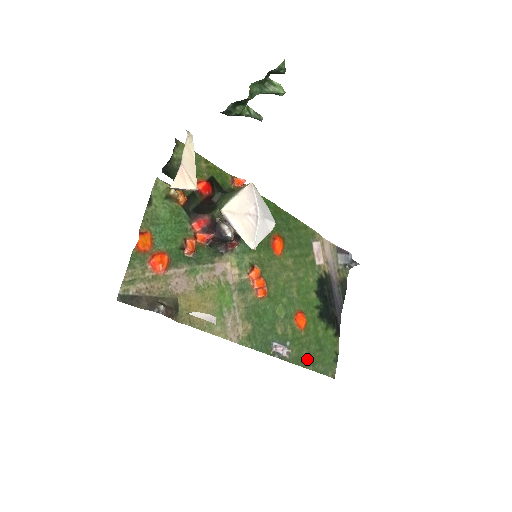
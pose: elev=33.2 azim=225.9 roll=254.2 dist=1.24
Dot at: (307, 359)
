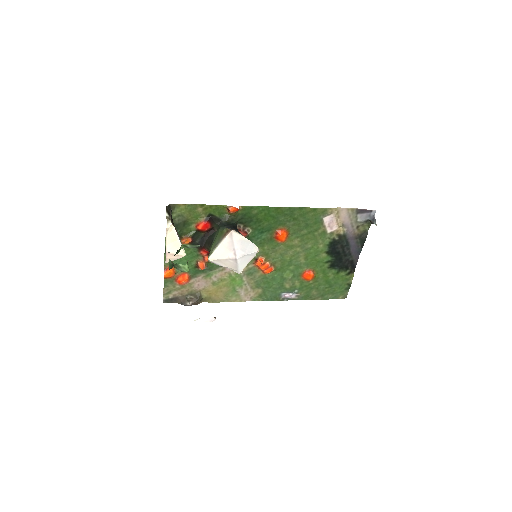
Dot at: (316, 294)
